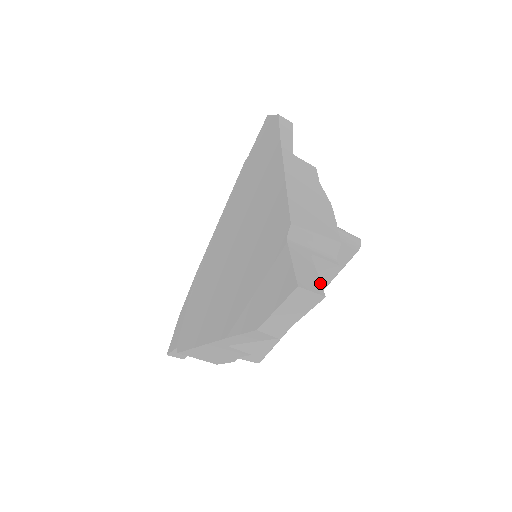
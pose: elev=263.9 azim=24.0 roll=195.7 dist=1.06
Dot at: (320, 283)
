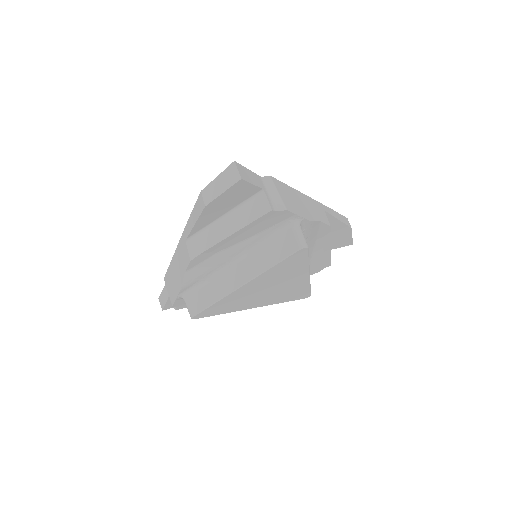
Dot at: (248, 181)
